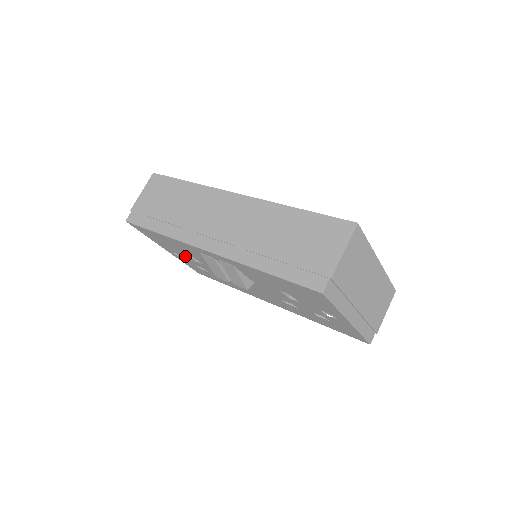
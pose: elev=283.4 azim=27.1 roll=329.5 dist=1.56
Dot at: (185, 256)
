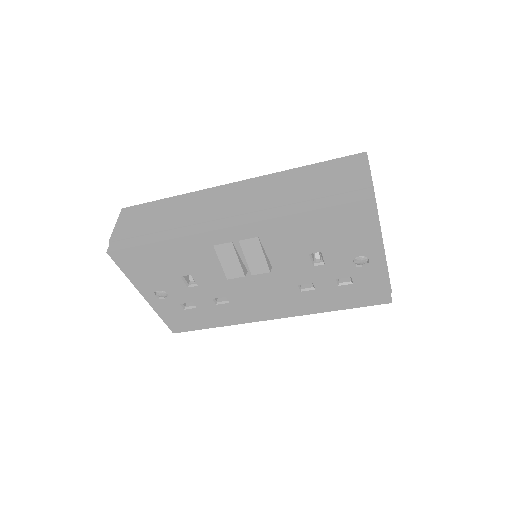
Dot at: (175, 286)
